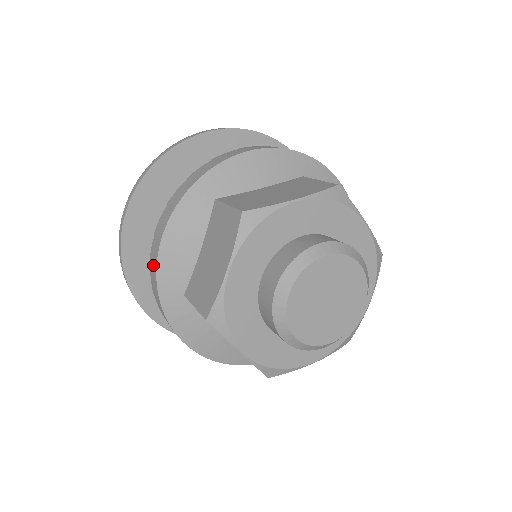
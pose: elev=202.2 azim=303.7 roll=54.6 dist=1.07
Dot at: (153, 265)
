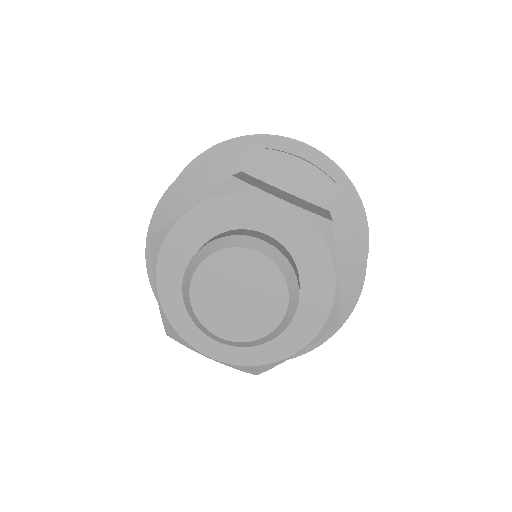
Dot at: occluded
